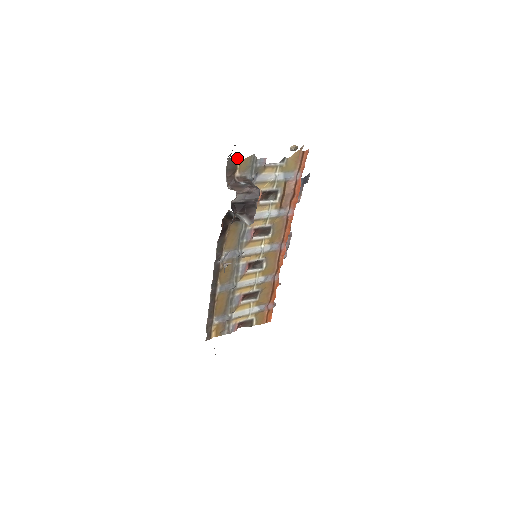
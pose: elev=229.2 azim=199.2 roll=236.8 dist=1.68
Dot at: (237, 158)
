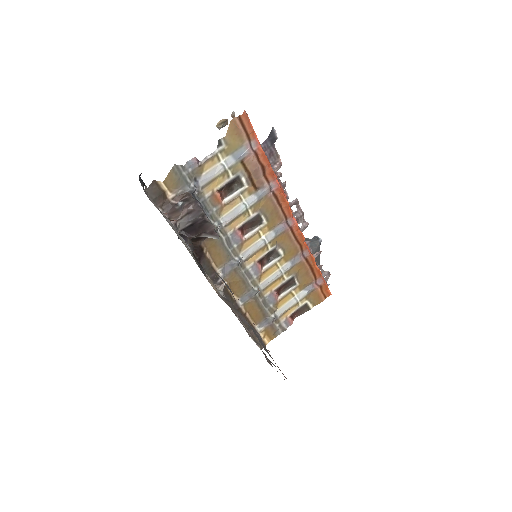
Dot at: (156, 182)
